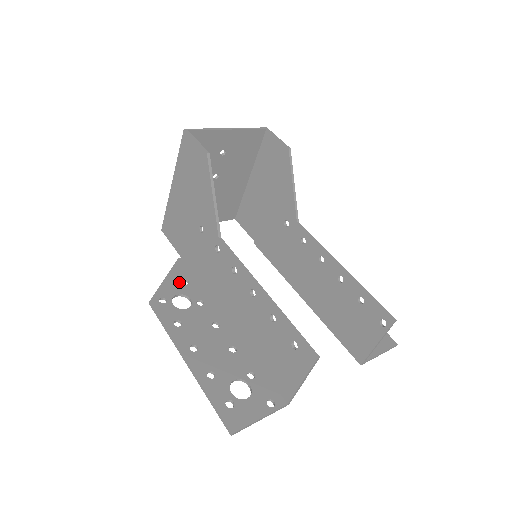
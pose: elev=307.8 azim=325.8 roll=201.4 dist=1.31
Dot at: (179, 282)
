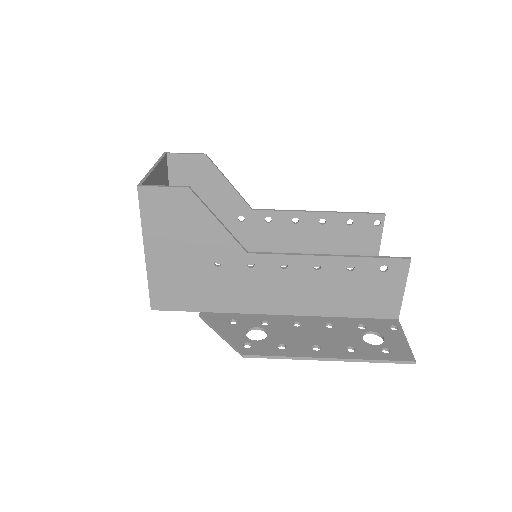
Dot at: (231, 326)
